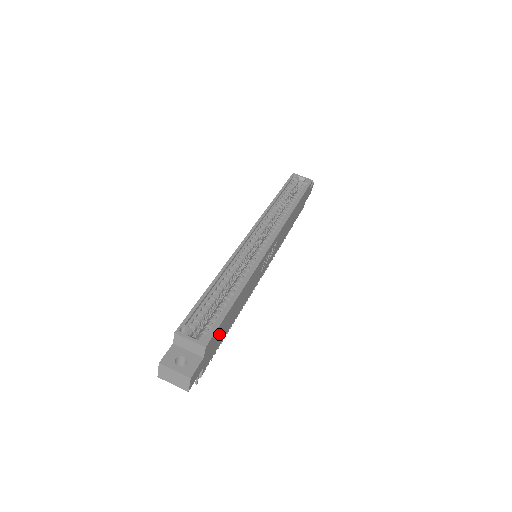
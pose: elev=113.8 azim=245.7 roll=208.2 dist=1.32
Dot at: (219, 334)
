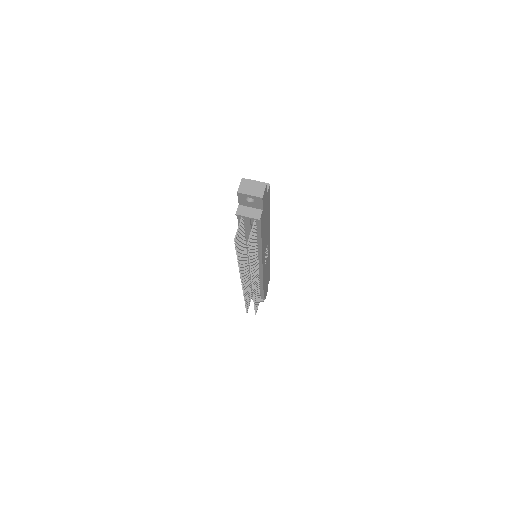
Dot at: (266, 210)
